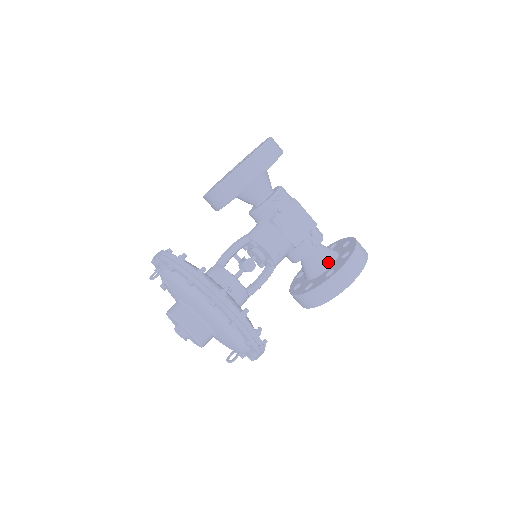
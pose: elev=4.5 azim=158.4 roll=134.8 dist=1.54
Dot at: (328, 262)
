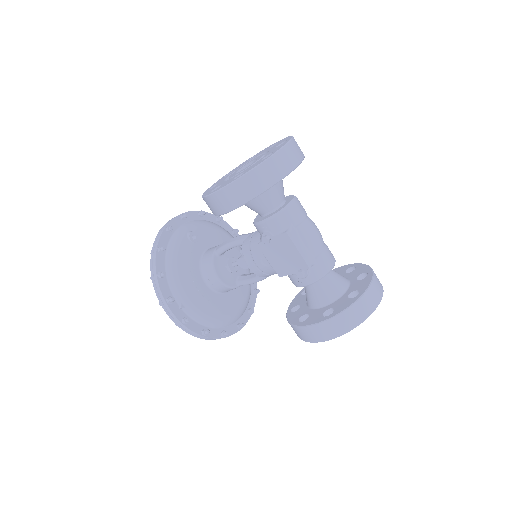
Dot at: (316, 303)
